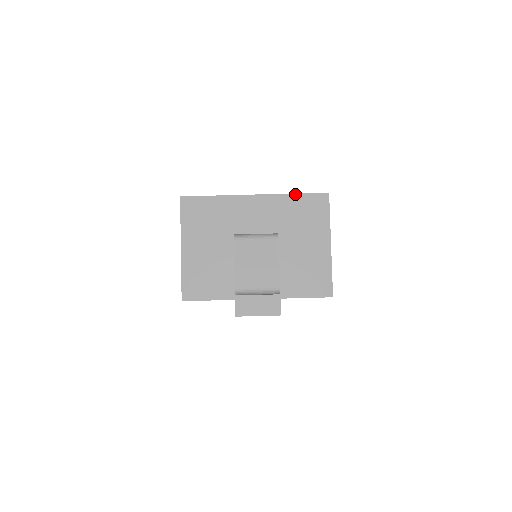
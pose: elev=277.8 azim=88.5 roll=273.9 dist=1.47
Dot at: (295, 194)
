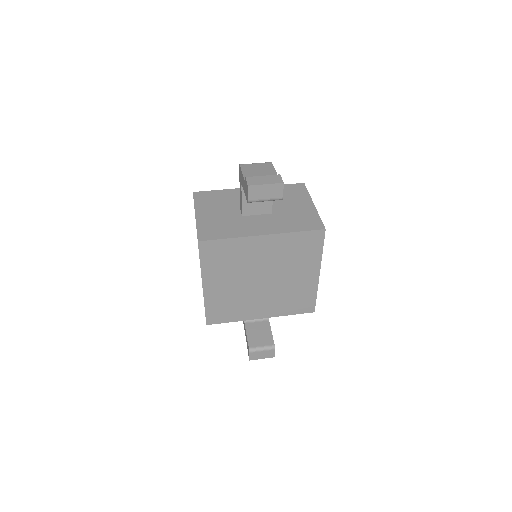
Dot at: occluded
